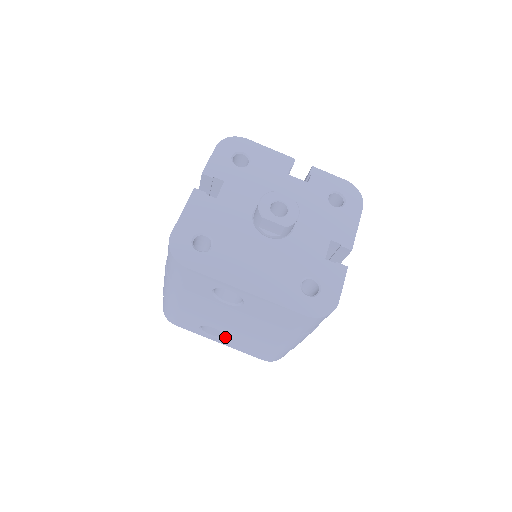
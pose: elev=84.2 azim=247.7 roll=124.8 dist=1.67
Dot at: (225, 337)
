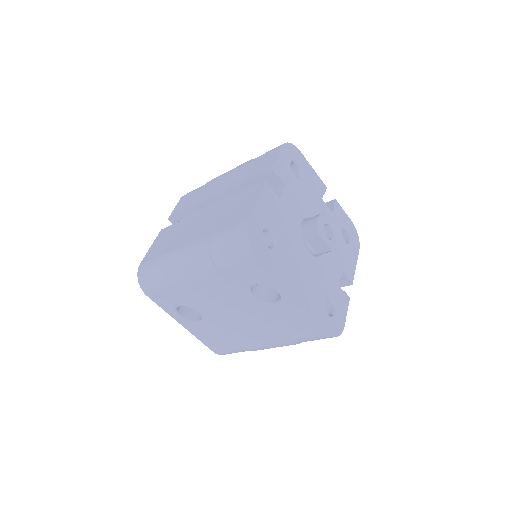
Dot at: (199, 323)
